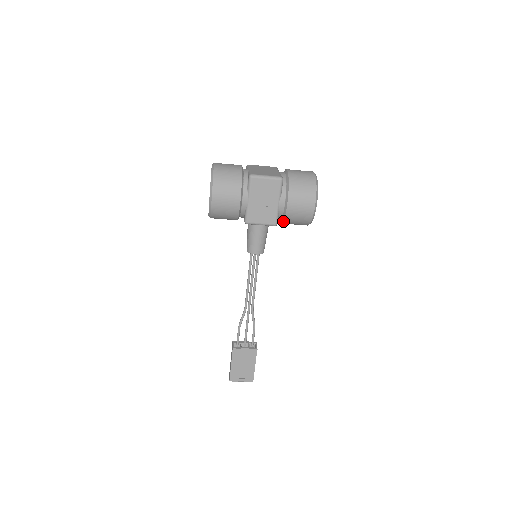
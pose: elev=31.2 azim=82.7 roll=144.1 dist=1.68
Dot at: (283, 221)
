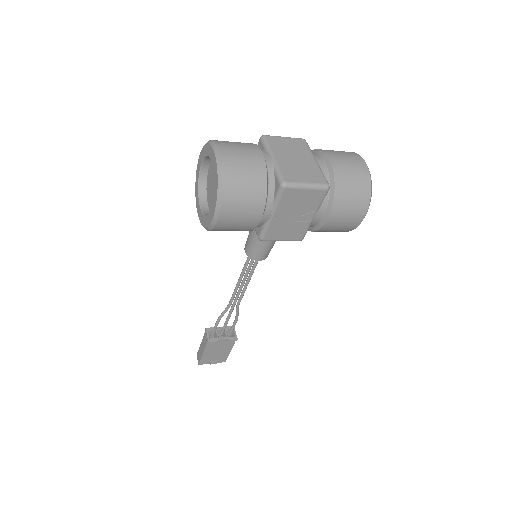
Dot at: occluded
